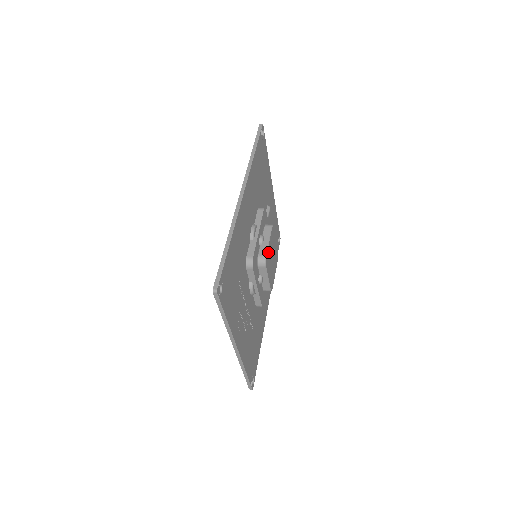
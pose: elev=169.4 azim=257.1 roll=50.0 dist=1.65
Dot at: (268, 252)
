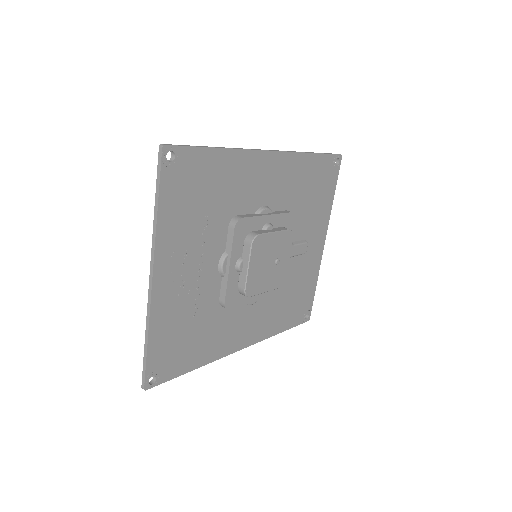
Dot at: (266, 239)
